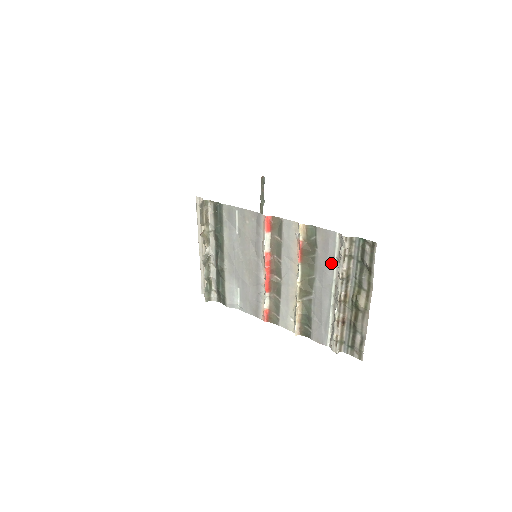
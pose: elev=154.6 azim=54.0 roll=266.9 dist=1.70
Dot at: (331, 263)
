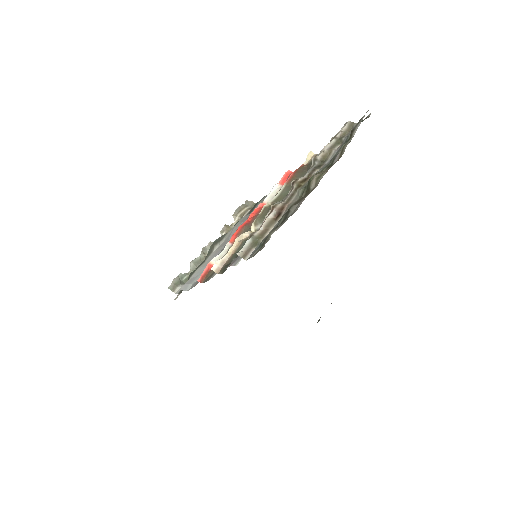
Dot at: occluded
